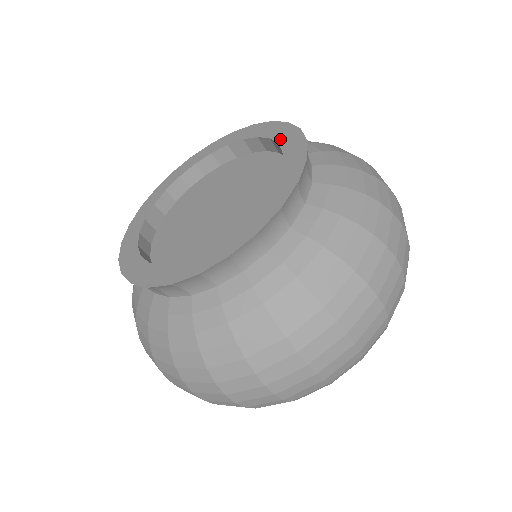
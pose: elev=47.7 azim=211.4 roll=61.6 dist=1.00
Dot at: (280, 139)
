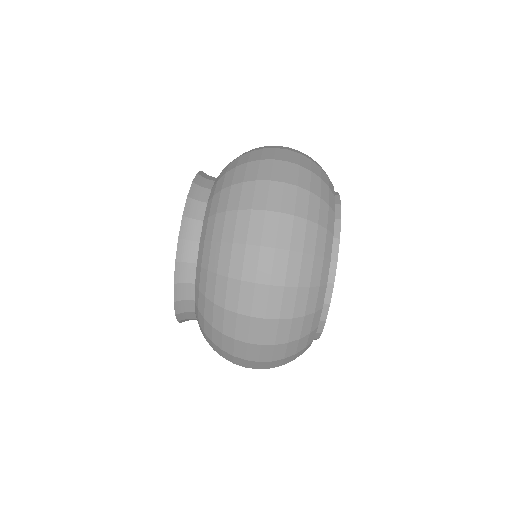
Dot at: occluded
